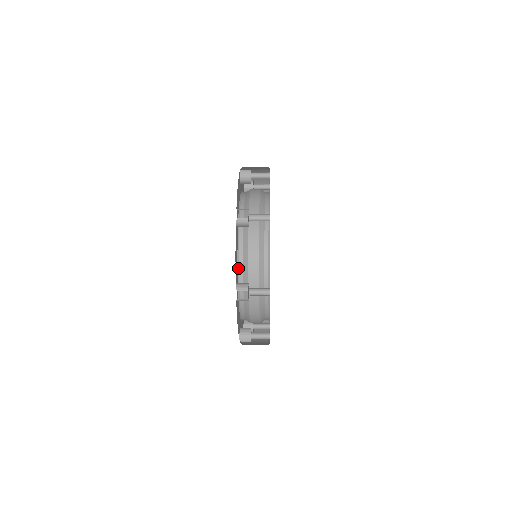
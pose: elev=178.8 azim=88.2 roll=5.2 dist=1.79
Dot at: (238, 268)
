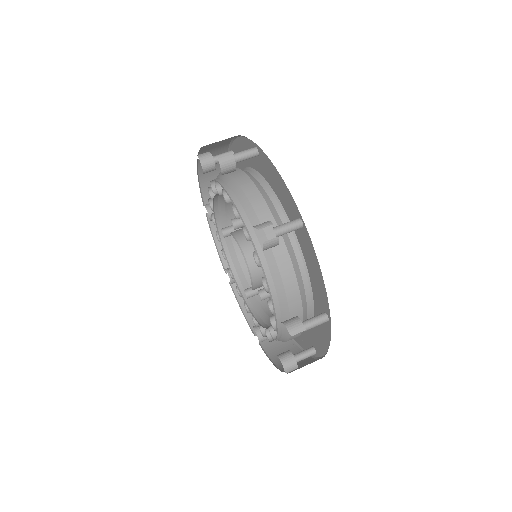
Dot at: (271, 299)
